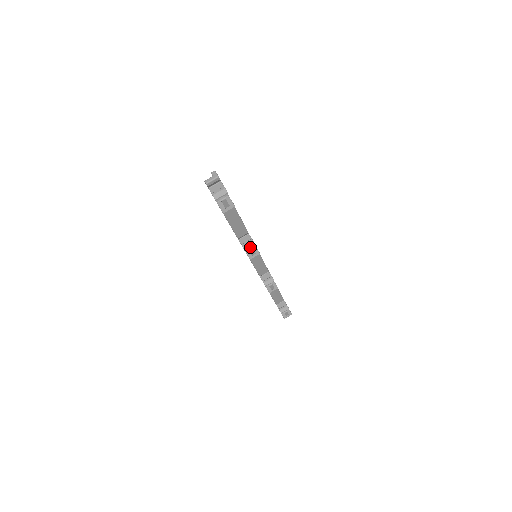
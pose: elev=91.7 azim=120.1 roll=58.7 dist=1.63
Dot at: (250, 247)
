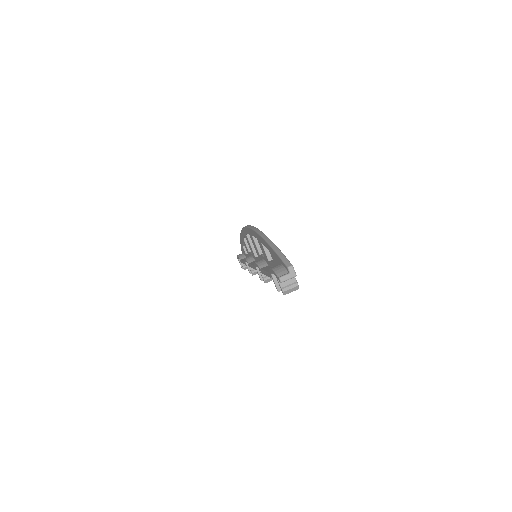
Dot at: occluded
